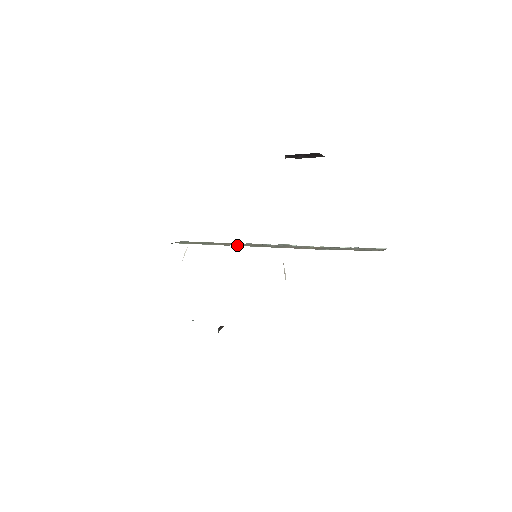
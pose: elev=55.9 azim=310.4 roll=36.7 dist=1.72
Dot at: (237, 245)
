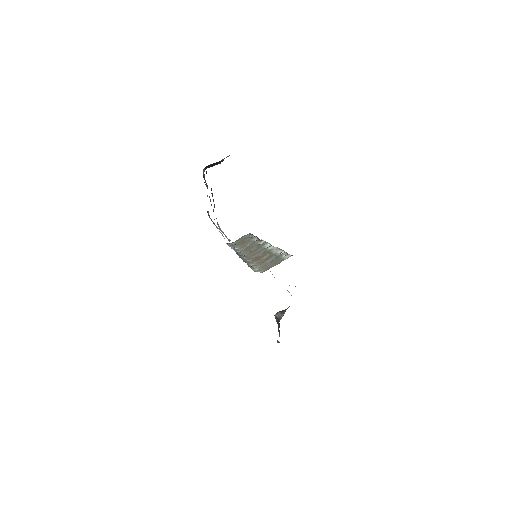
Dot at: (244, 247)
